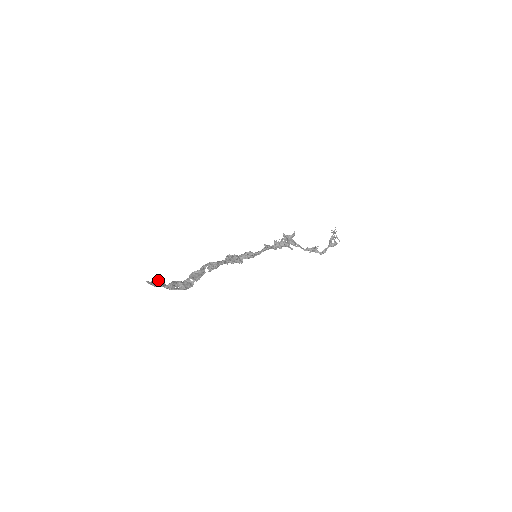
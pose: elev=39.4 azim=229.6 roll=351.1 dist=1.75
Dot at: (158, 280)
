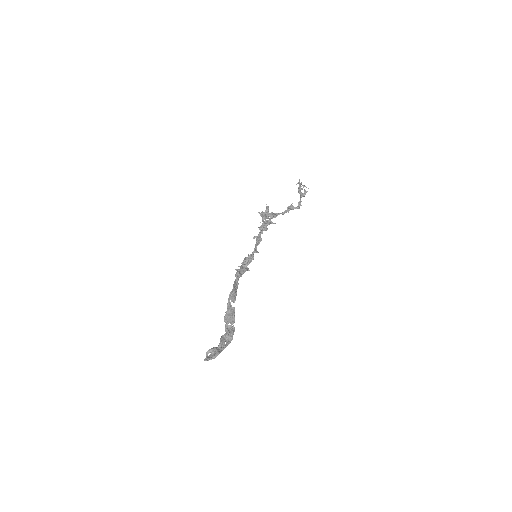
Dot at: (210, 350)
